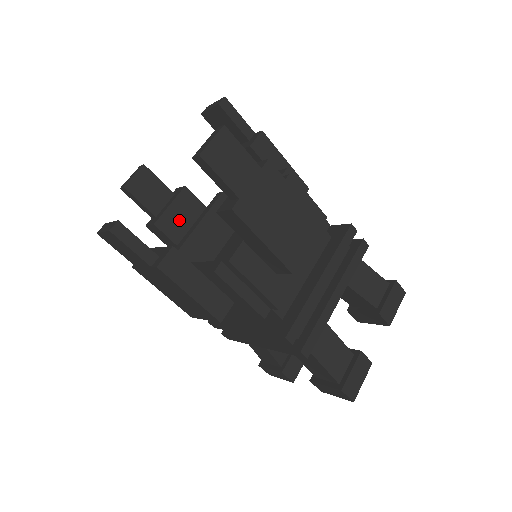
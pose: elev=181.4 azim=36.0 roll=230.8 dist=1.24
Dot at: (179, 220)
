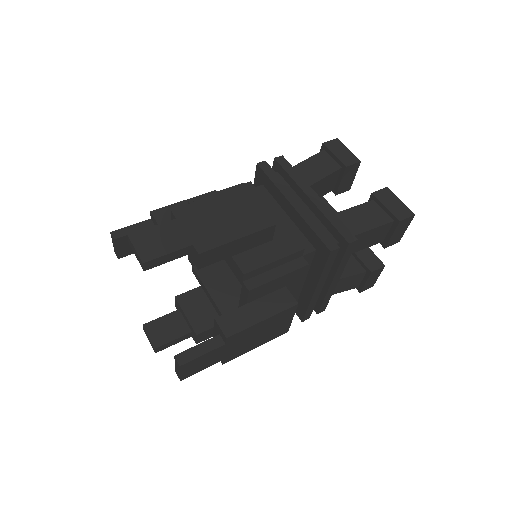
Dot at: occluded
